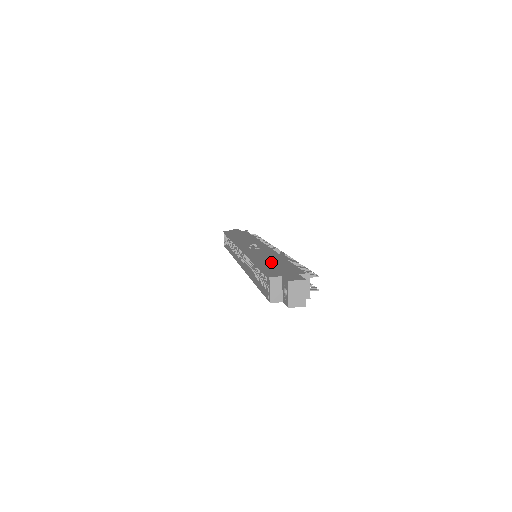
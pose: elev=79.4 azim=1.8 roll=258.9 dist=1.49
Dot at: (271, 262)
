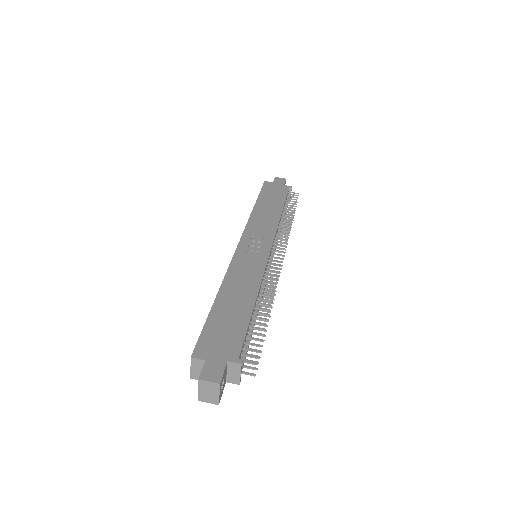
Dot at: (230, 308)
